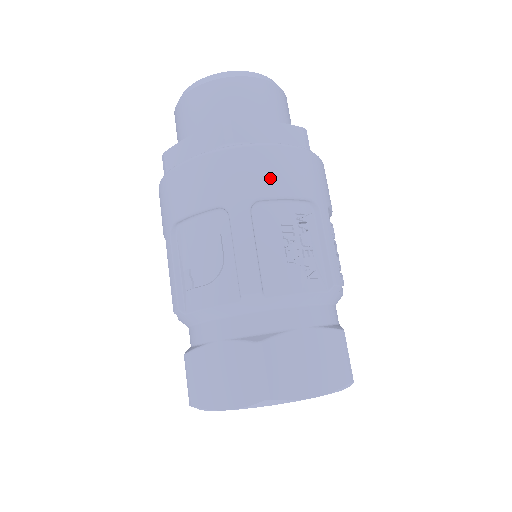
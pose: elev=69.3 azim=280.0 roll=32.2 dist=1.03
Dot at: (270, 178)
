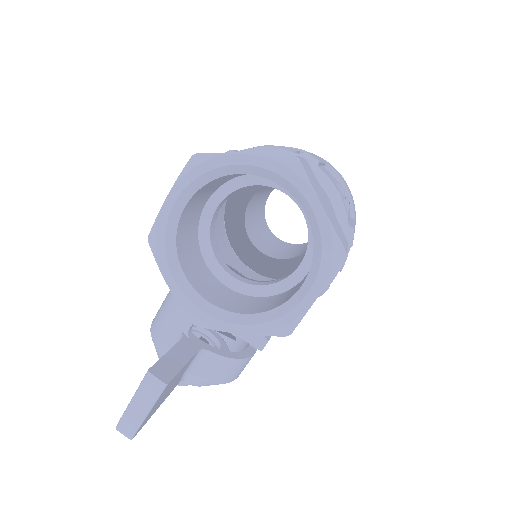
Dot at: (341, 177)
